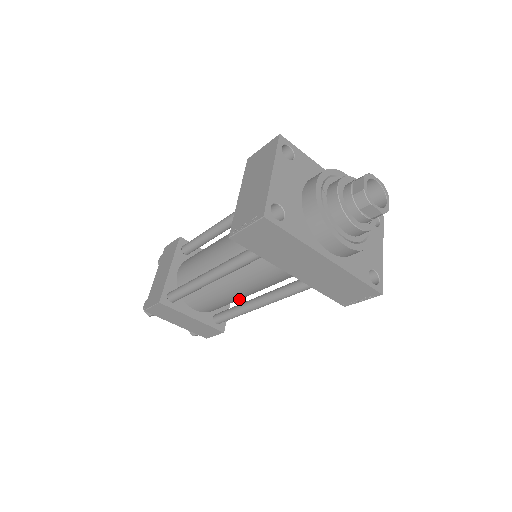
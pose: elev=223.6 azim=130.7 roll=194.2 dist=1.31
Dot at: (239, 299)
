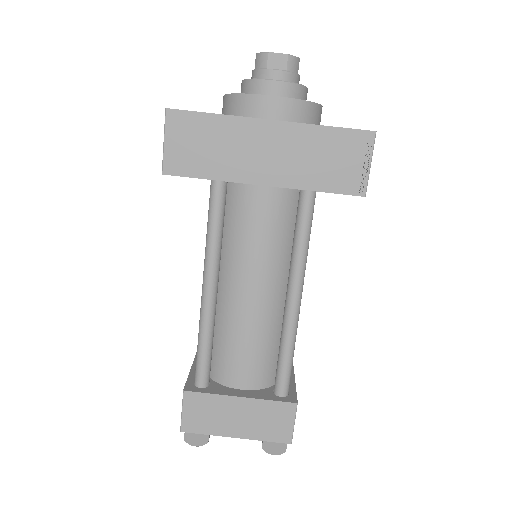
Dot at: (275, 326)
